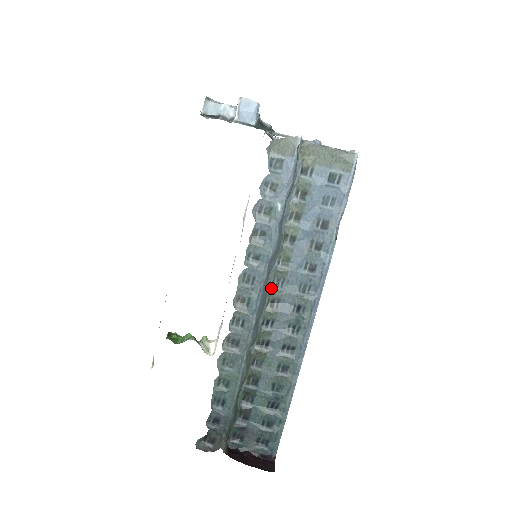
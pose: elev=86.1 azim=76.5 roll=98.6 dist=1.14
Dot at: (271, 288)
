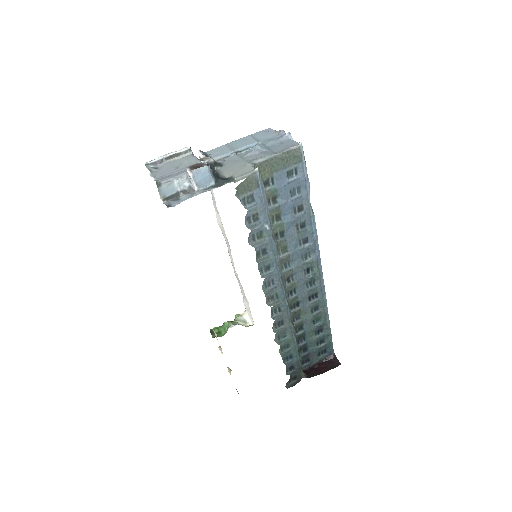
Dot at: (283, 273)
